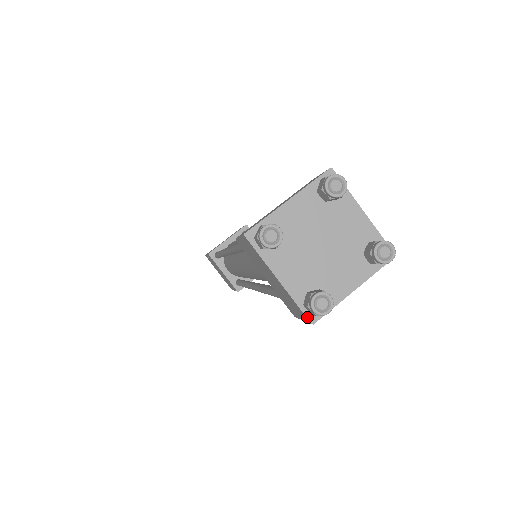
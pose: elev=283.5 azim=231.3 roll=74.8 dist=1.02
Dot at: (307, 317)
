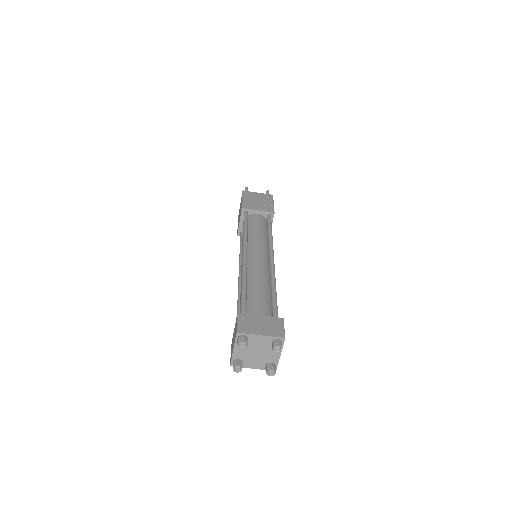
Dot at: (231, 363)
